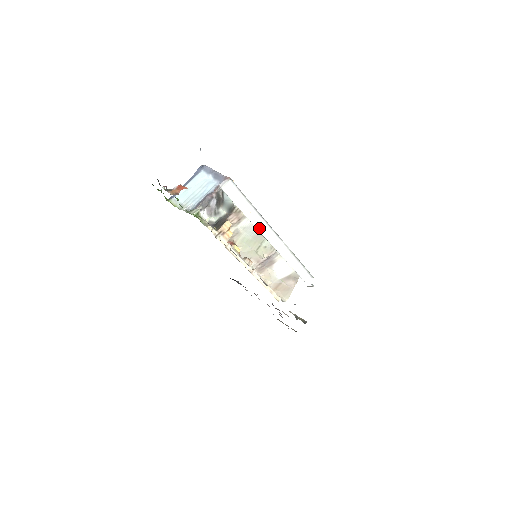
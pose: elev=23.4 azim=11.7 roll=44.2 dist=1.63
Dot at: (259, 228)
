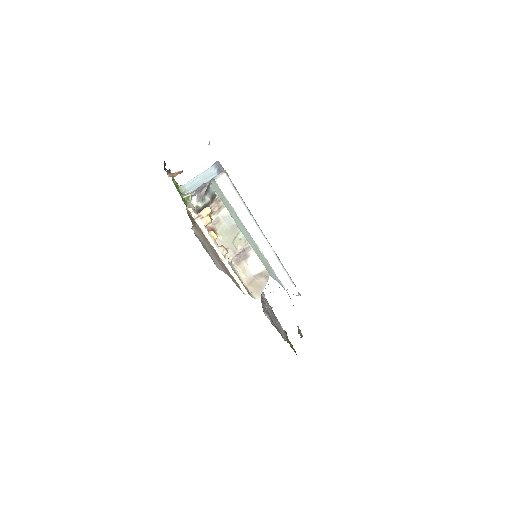
Dot at: (246, 223)
